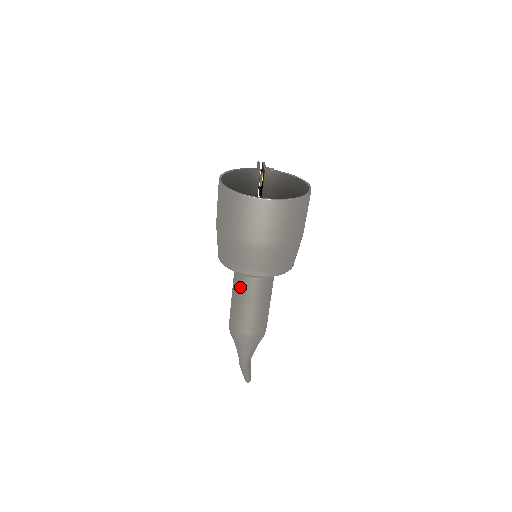
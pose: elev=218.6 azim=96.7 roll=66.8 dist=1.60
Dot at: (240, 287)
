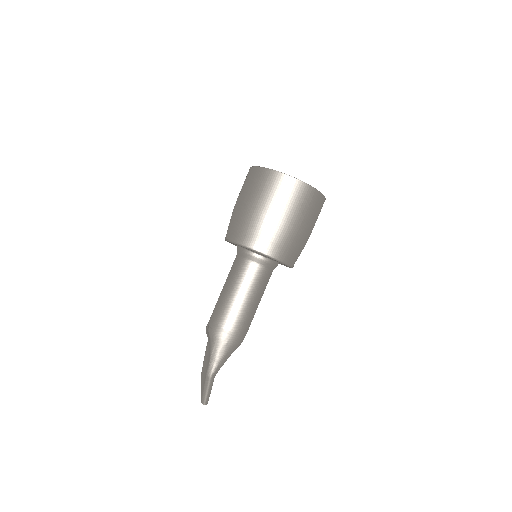
Dot at: (239, 274)
